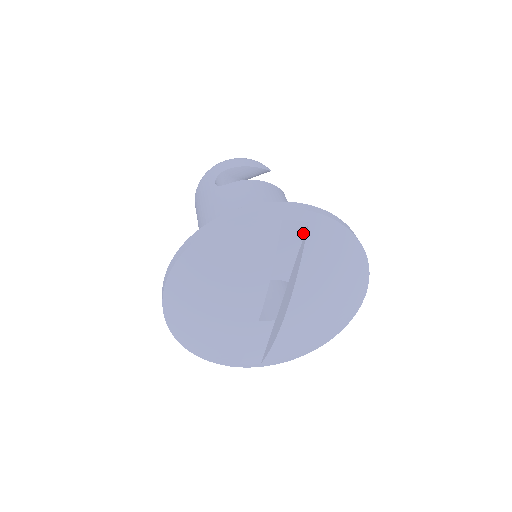
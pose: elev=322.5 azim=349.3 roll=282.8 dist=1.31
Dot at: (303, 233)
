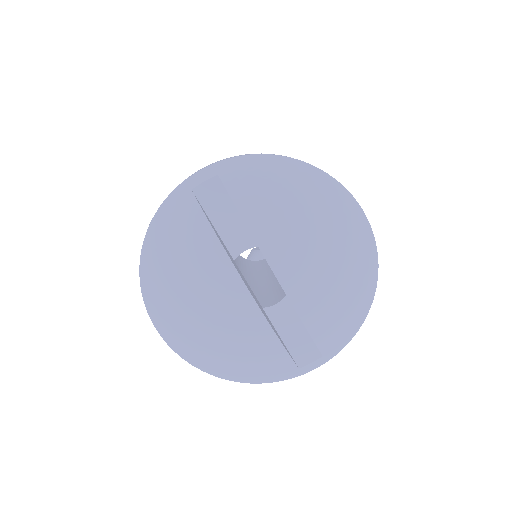
Dot at: (223, 188)
